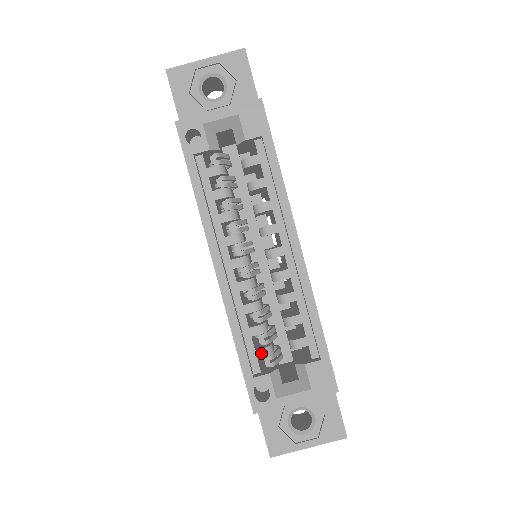
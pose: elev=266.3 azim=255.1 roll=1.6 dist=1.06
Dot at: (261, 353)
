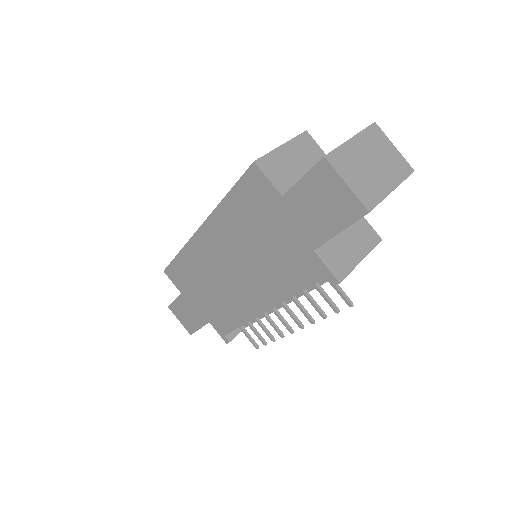
Dot at: occluded
